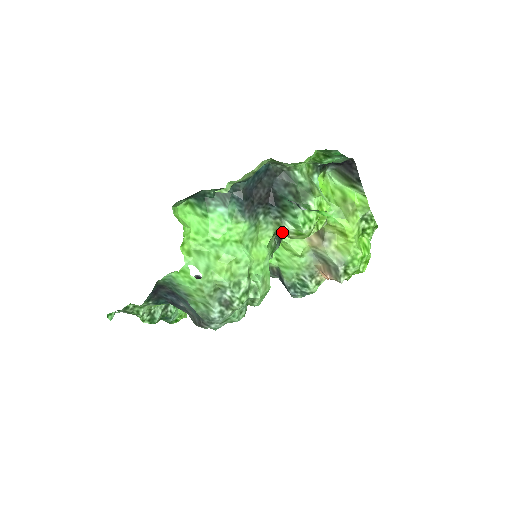
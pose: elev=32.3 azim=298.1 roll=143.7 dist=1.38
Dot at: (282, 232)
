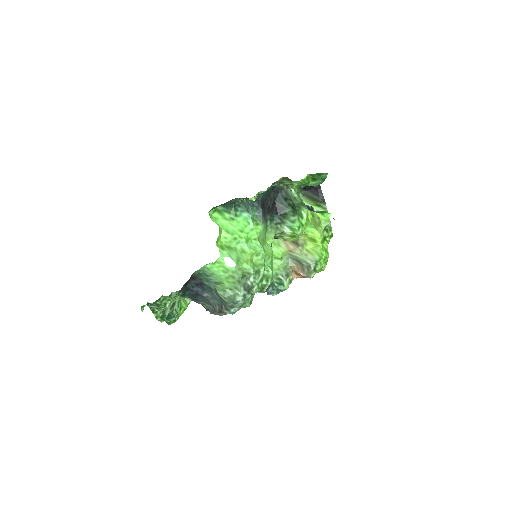
Dot at: (279, 235)
